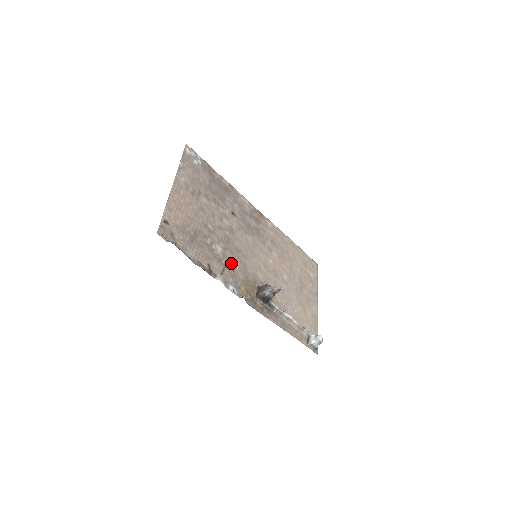
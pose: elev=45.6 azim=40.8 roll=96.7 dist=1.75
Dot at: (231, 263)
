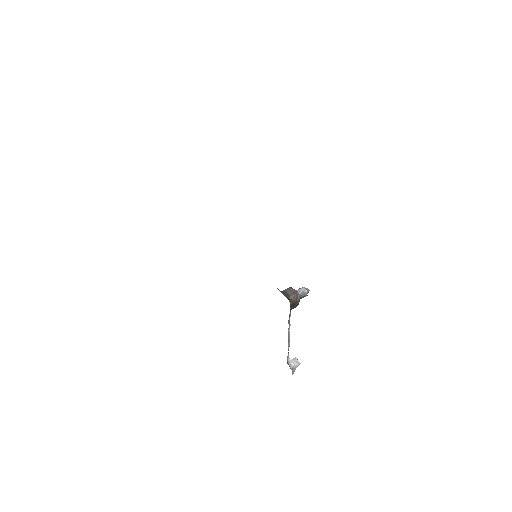
Dot at: occluded
